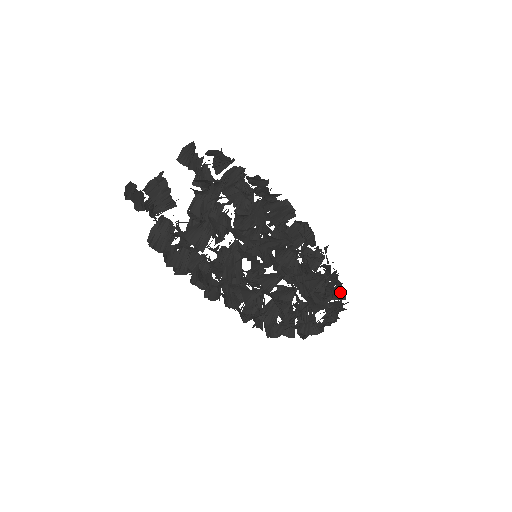
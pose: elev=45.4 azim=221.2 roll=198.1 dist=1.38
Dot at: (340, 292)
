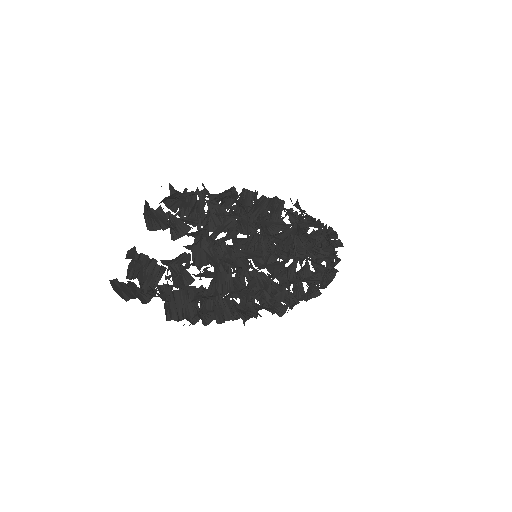
Dot at: (335, 233)
